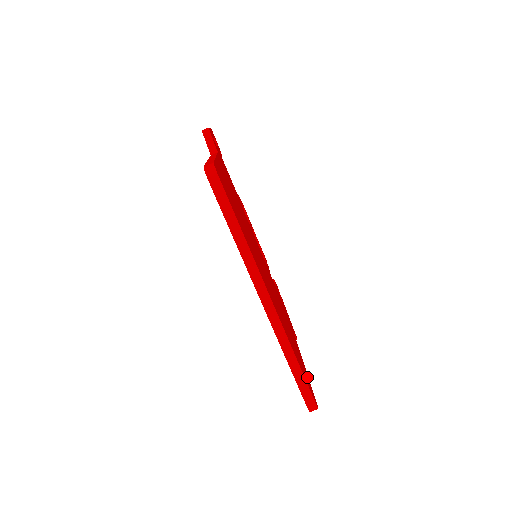
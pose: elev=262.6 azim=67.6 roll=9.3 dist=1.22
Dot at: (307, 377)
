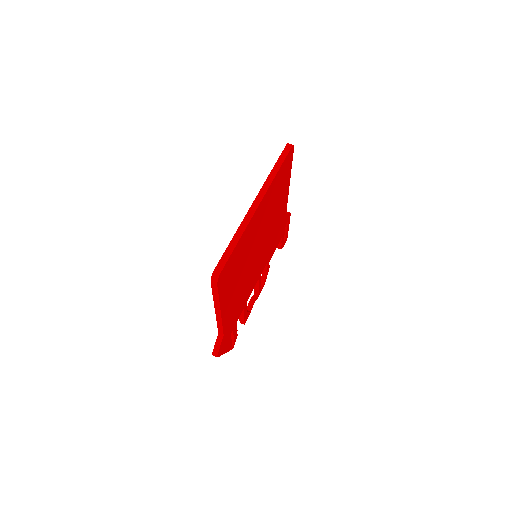
Dot at: (223, 289)
